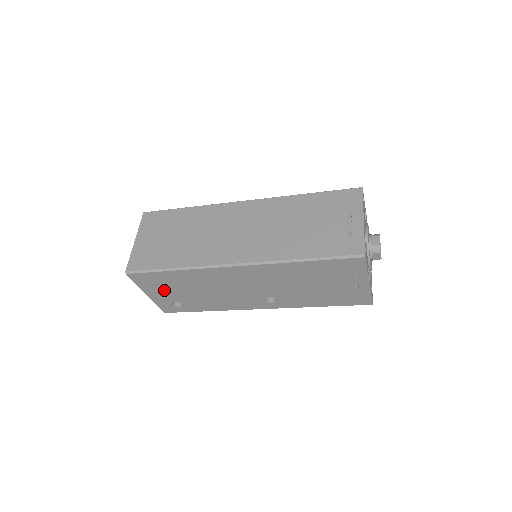
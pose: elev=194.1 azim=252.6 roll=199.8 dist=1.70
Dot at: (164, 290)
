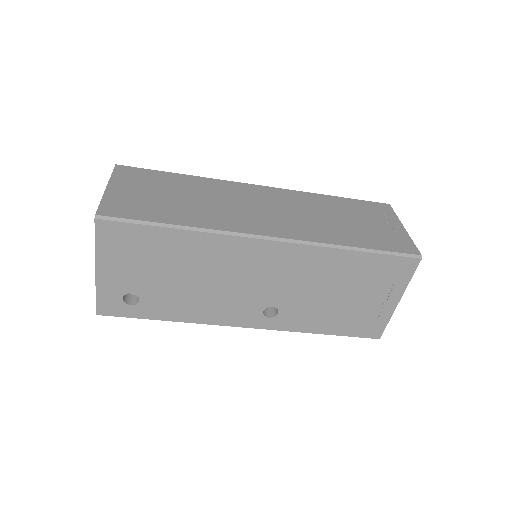
Dot at: (132, 266)
